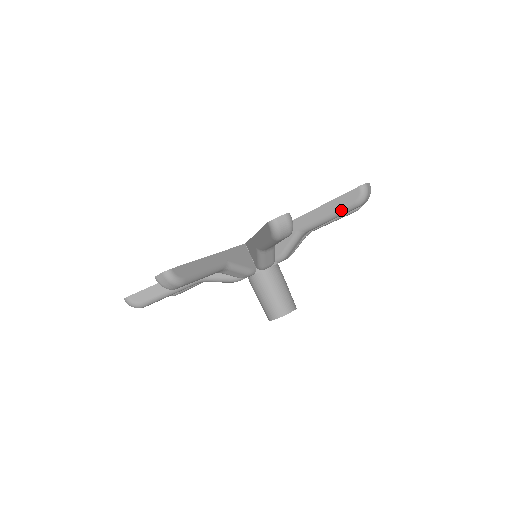
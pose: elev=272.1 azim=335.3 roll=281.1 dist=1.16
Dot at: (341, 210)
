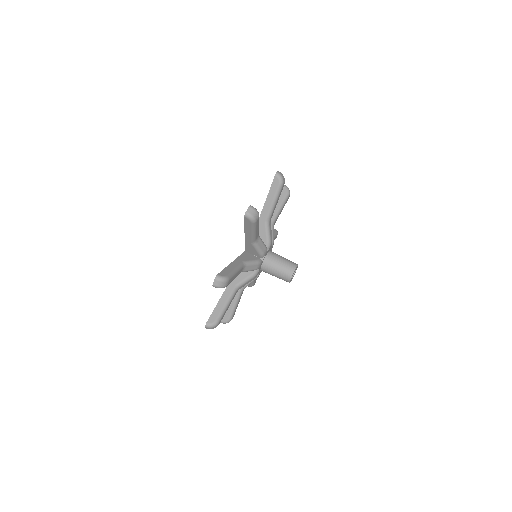
Dot at: (252, 228)
